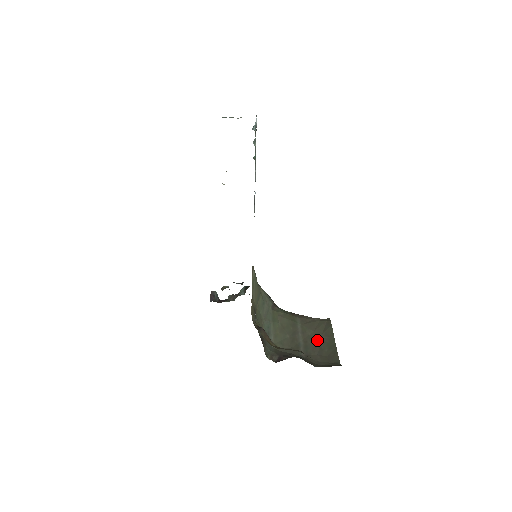
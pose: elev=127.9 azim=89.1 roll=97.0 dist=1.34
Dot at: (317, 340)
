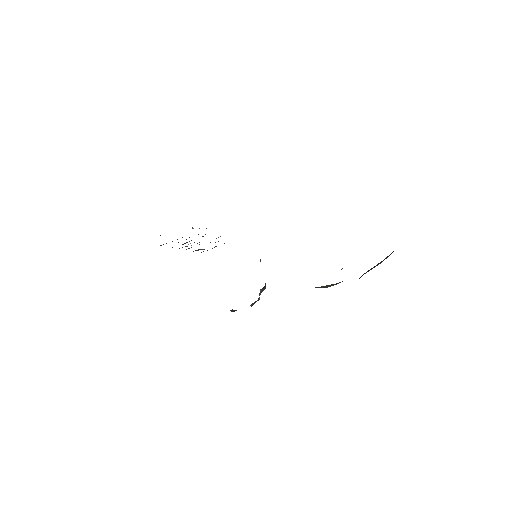
Dot at: occluded
